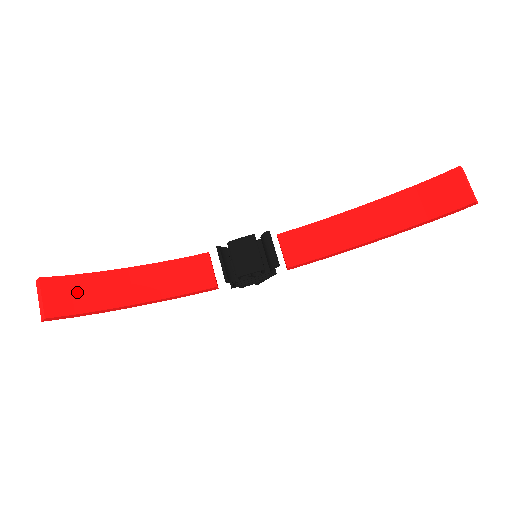
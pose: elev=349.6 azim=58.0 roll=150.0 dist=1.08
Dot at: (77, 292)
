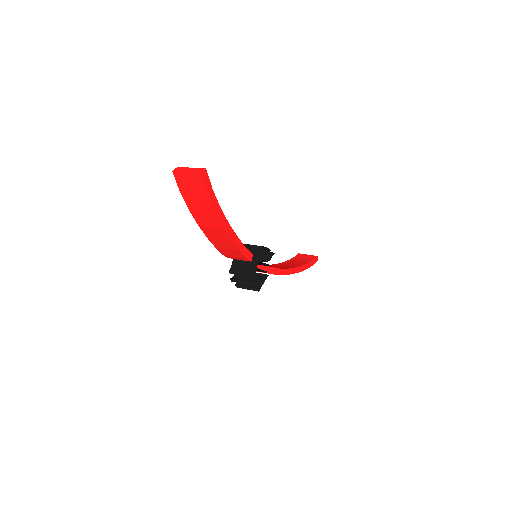
Dot at: occluded
